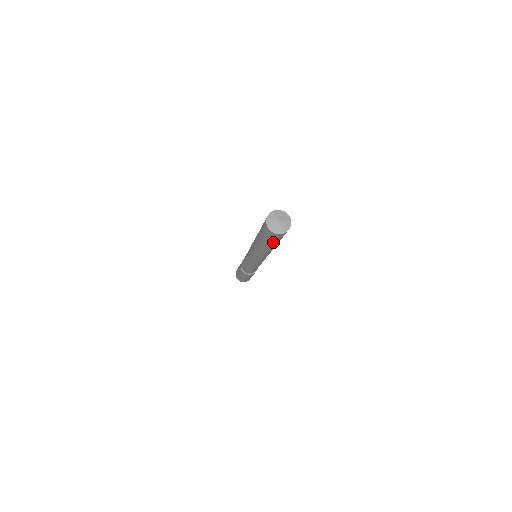
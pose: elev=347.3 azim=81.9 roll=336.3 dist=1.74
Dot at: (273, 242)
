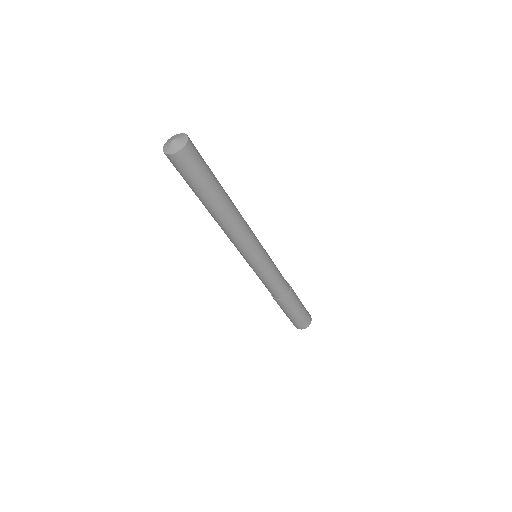
Dot at: (189, 183)
